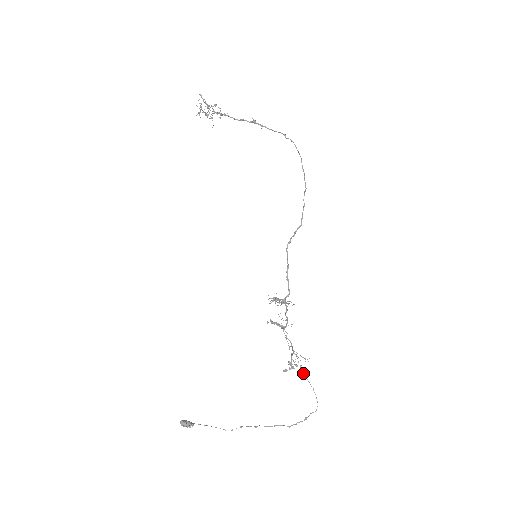
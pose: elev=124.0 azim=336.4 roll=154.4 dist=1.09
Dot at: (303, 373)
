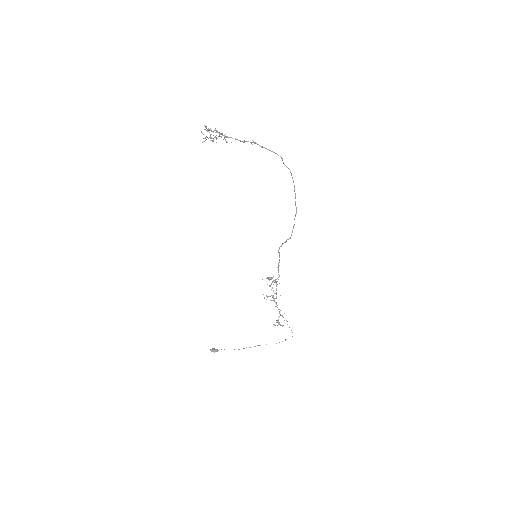
Dot at: occluded
